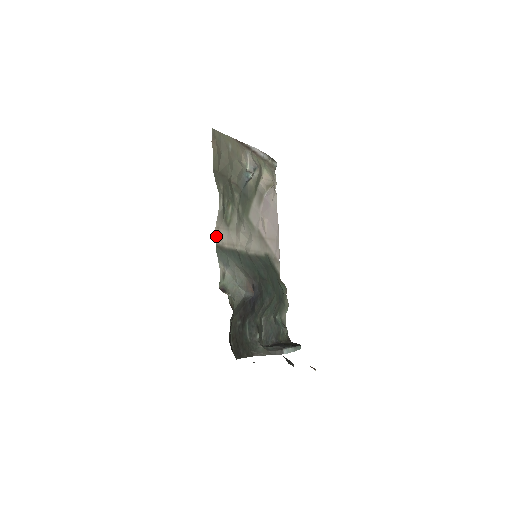
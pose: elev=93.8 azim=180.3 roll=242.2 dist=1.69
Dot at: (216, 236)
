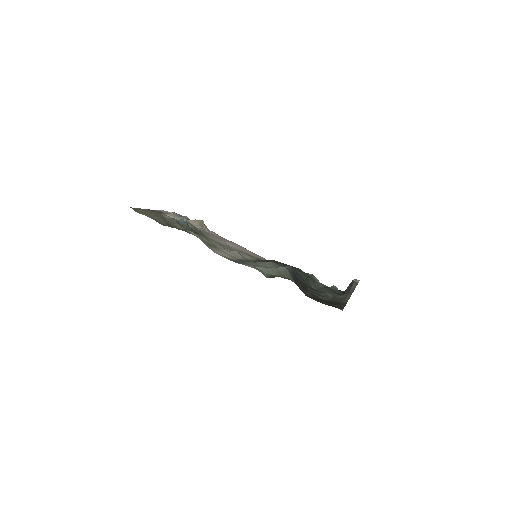
Dot at: (220, 255)
